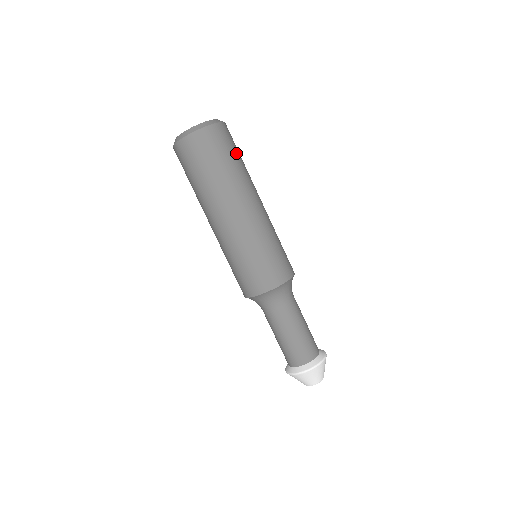
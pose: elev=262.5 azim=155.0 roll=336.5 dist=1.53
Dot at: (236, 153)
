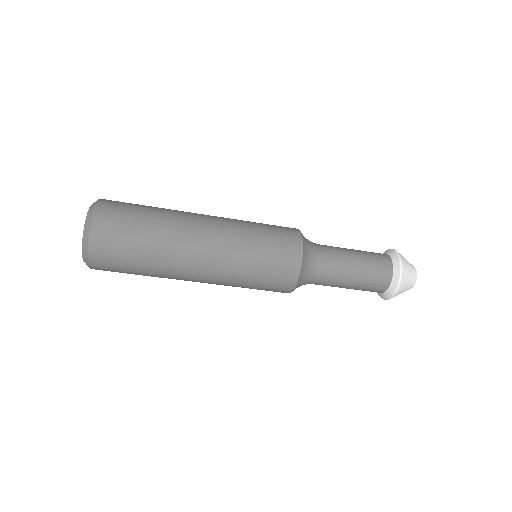
Dot at: (139, 210)
